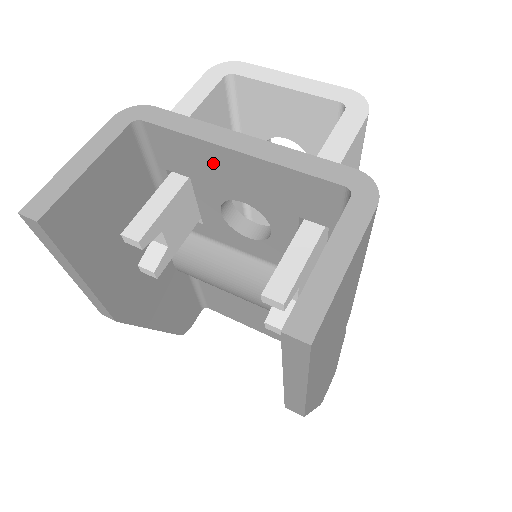
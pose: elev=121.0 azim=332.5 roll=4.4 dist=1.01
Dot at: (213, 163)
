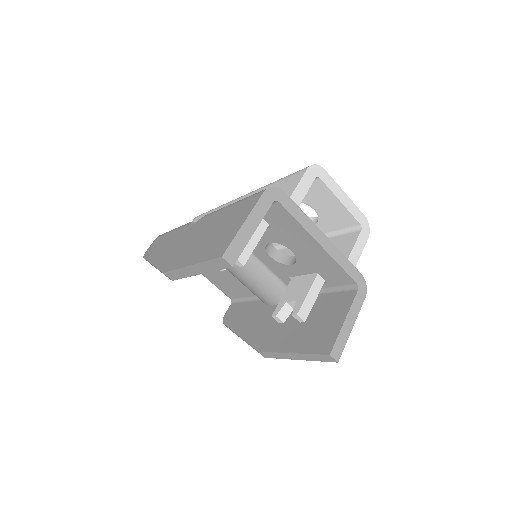
Dot at: (298, 237)
